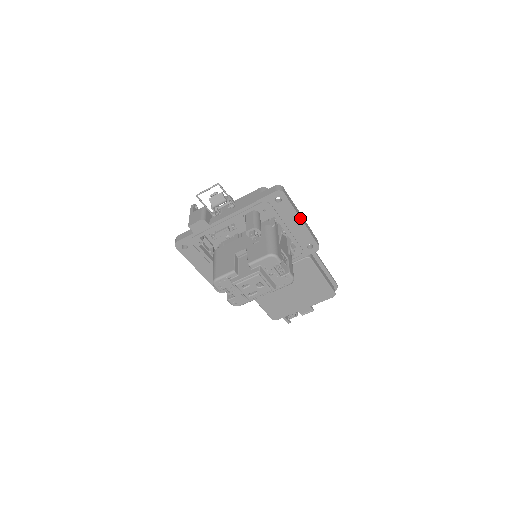
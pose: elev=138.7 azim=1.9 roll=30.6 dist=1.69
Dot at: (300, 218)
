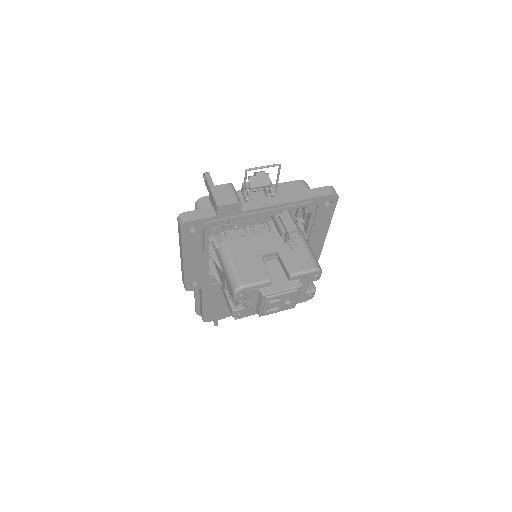
Dot at: (328, 227)
